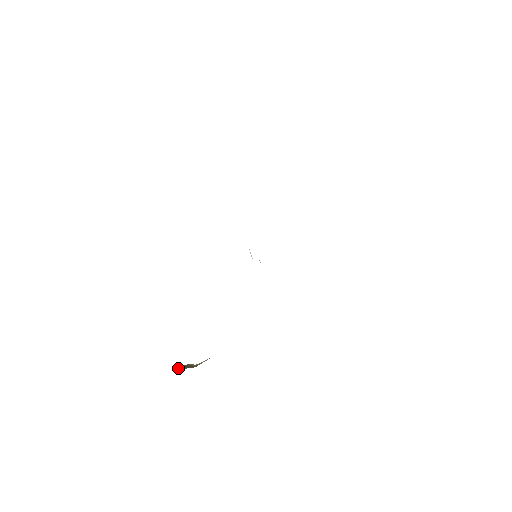
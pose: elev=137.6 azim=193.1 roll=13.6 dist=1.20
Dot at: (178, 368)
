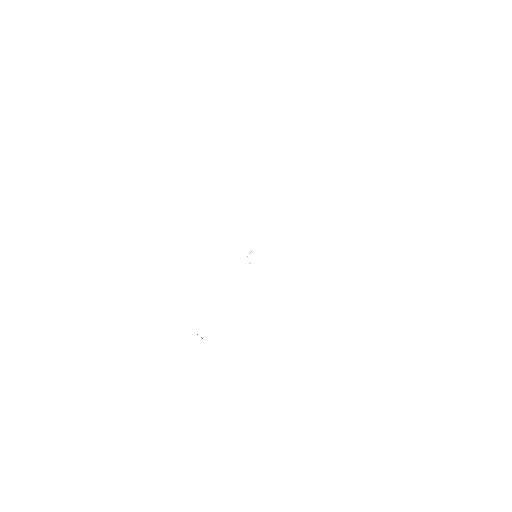
Dot at: occluded
